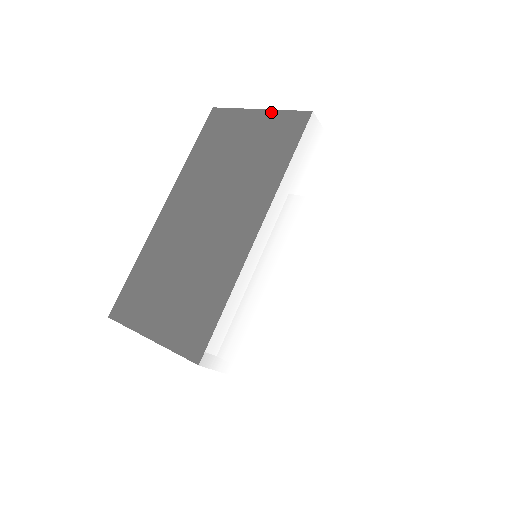
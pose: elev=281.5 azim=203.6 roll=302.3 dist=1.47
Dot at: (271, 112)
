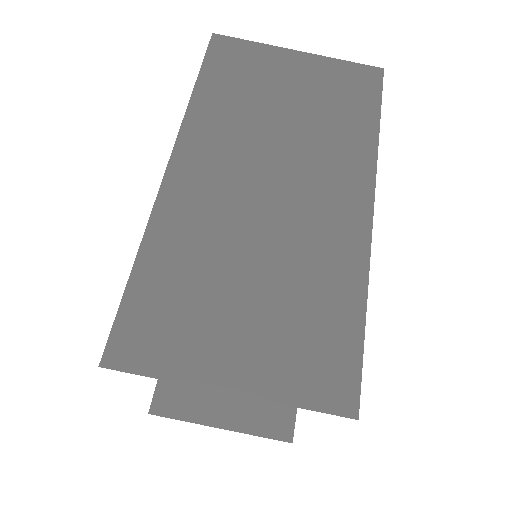
Dot at: (321, 58)
